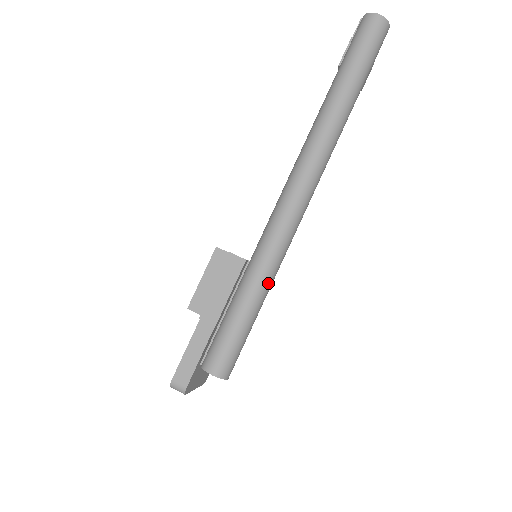
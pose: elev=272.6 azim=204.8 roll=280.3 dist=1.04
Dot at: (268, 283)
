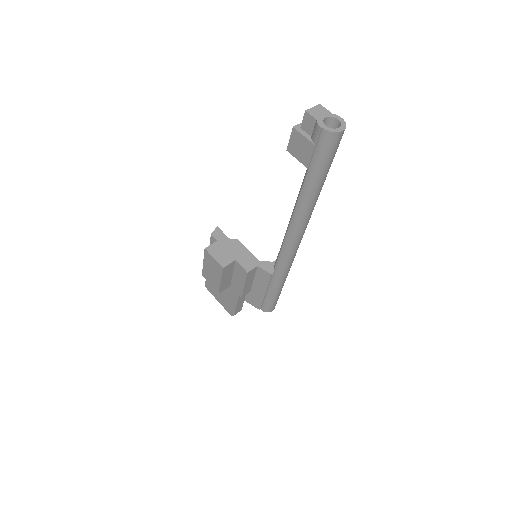
Dot at: occluded
